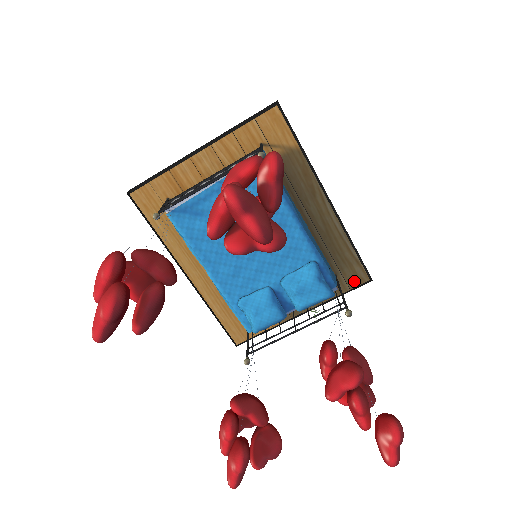
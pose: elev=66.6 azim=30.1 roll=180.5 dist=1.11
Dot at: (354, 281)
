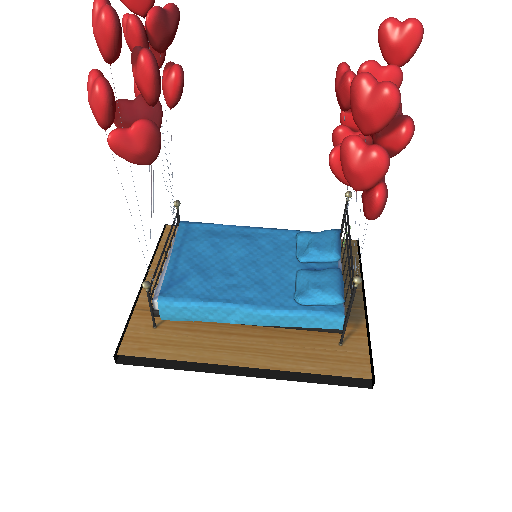
Dot at: occluded
